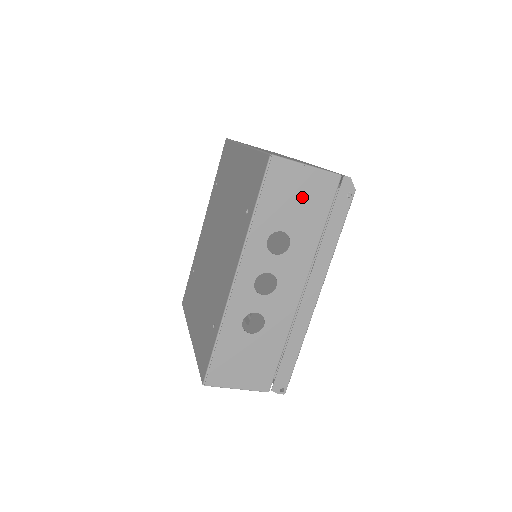
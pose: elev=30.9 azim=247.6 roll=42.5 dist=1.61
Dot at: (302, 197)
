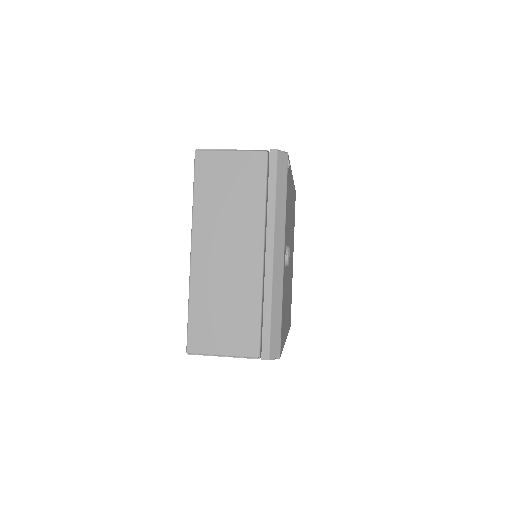
Dot at: occluded
